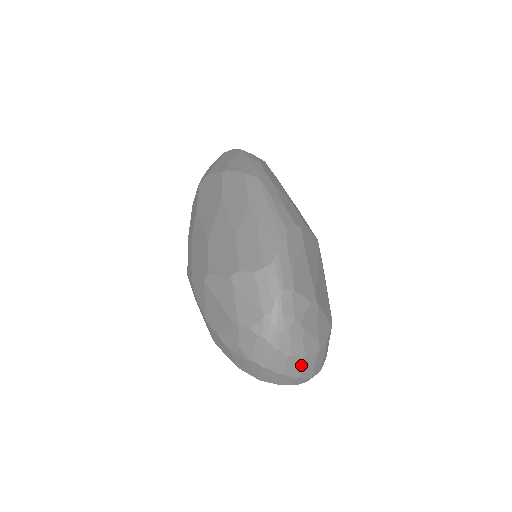
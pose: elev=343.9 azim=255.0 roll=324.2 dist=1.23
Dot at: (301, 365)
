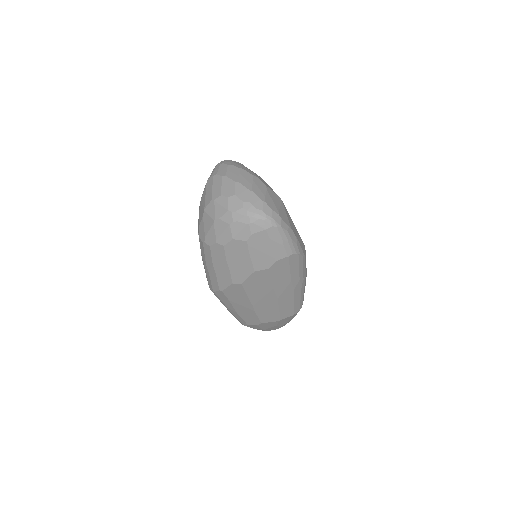
Dot at: (239, 173)
